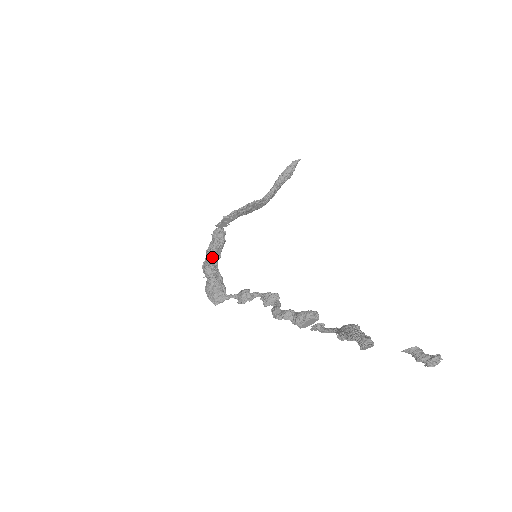
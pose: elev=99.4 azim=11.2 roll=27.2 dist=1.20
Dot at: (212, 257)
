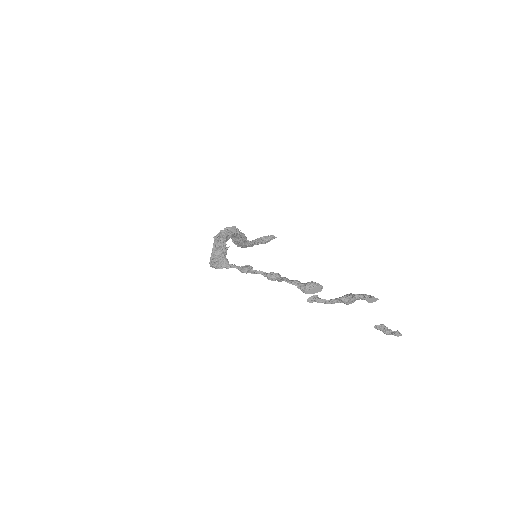
Dot at: (224, 238)
